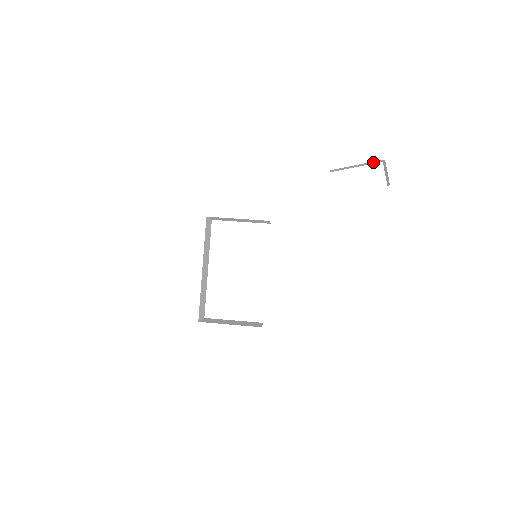
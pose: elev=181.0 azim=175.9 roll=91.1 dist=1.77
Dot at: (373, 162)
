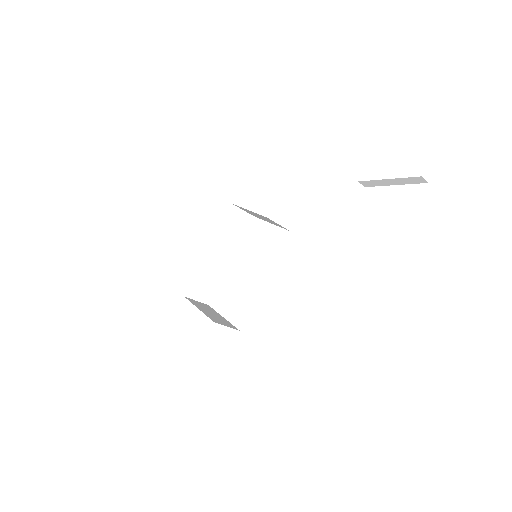
Dot at: (411, 179)
